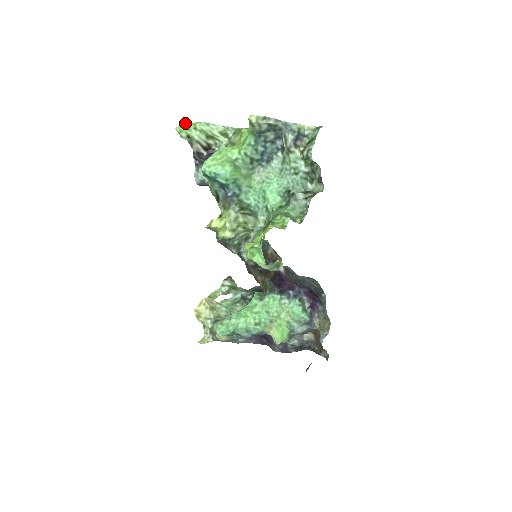
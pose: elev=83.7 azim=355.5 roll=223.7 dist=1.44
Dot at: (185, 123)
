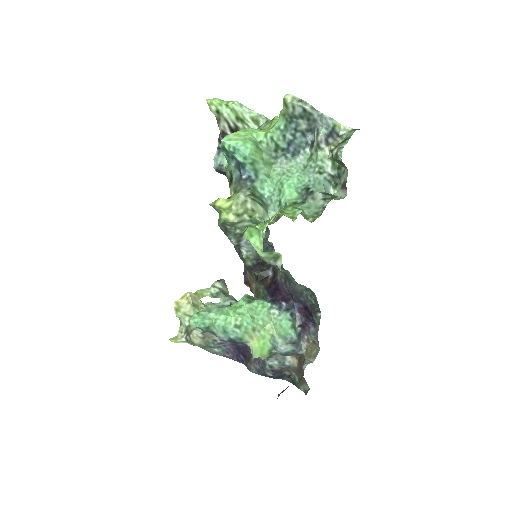
Dot at: (218, 98)
